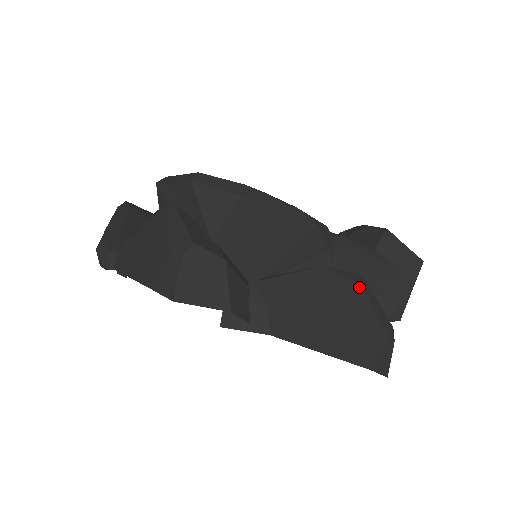
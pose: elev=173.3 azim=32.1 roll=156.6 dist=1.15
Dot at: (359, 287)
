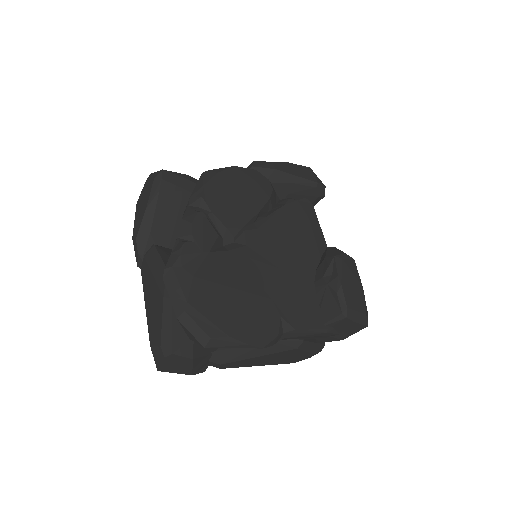
Dot at: (296, 349)
